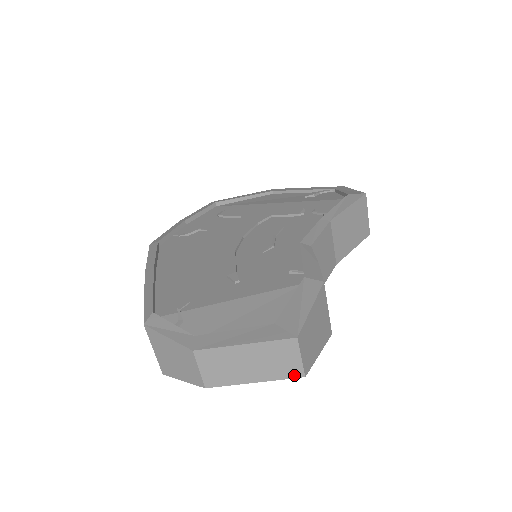
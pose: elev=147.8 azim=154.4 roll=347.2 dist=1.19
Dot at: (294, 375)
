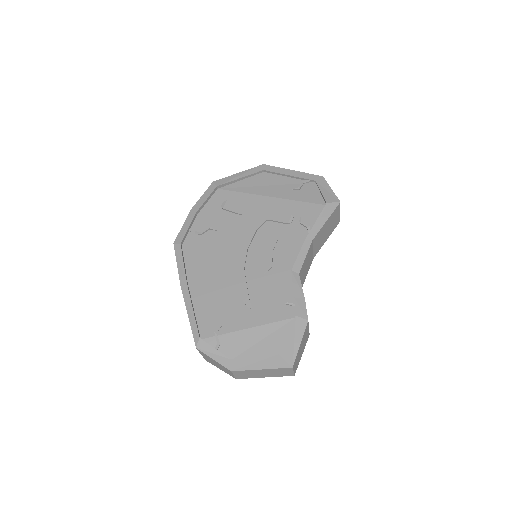
Dot at: (288, 375)
